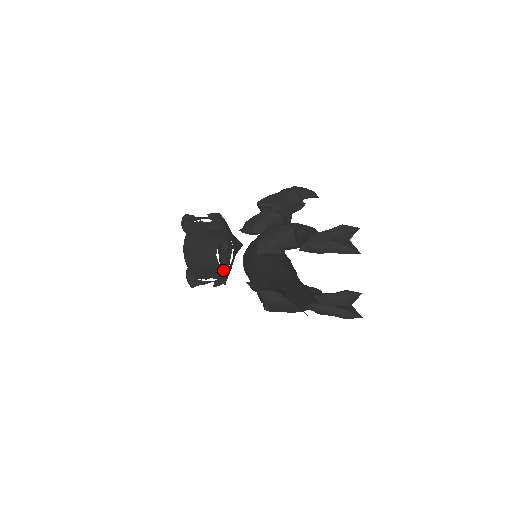
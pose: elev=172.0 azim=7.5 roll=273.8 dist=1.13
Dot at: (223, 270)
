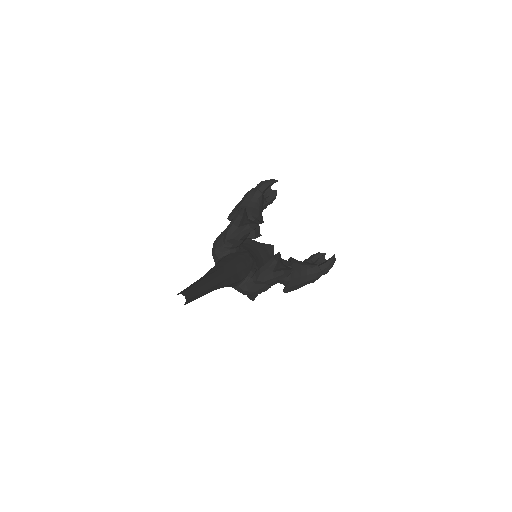
Dot at: occluded
